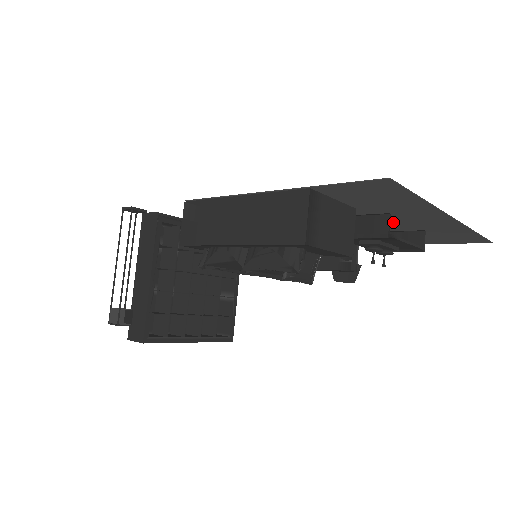
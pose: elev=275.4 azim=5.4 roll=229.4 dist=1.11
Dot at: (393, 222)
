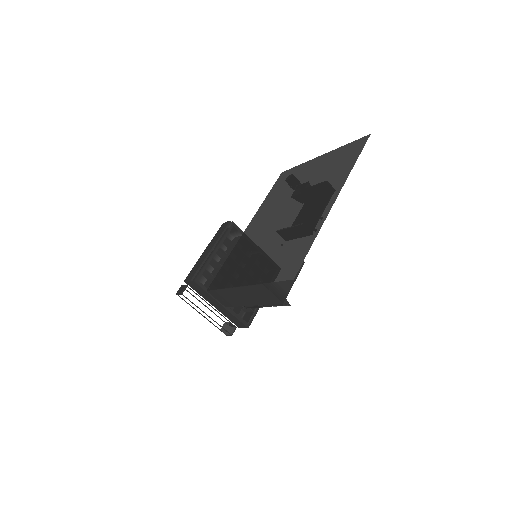
Dot at: (307, 207)
